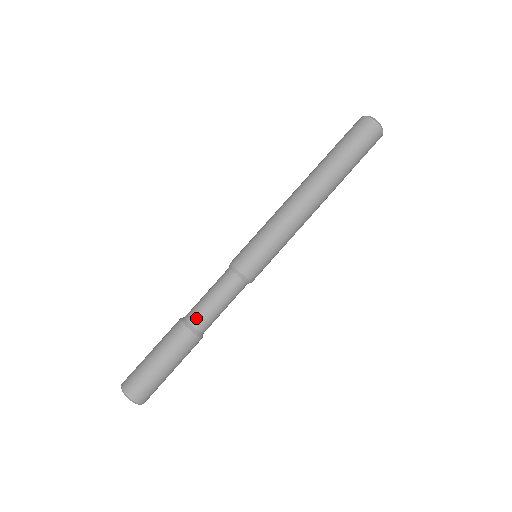
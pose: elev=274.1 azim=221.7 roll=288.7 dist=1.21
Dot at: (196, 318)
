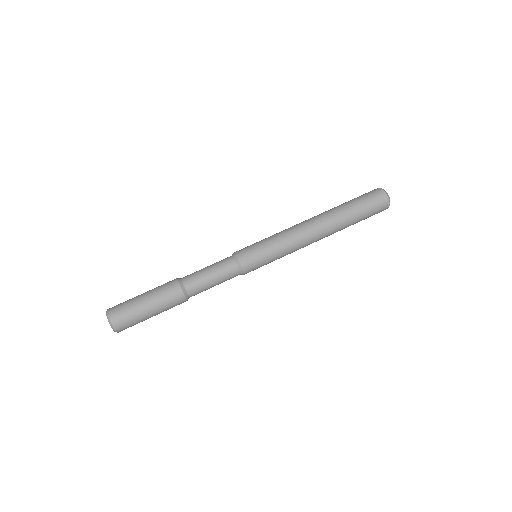
Dot at: (188, 277)
